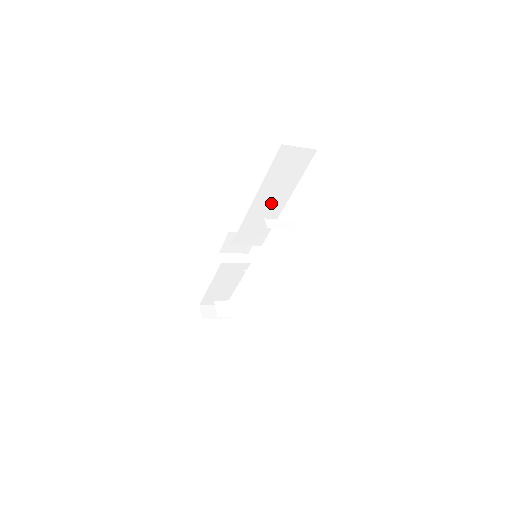
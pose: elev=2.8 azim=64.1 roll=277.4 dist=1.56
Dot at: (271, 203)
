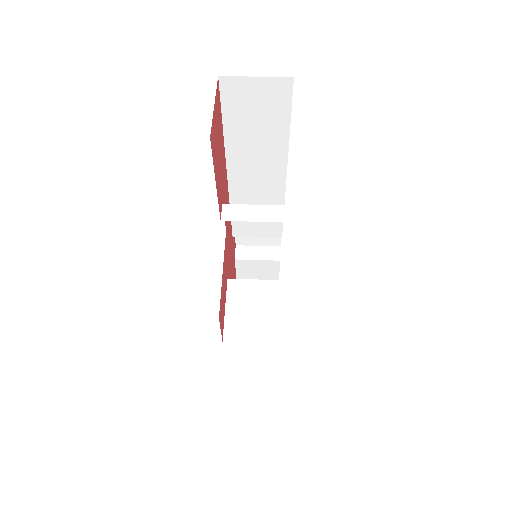
Dot at: (260, 176)
